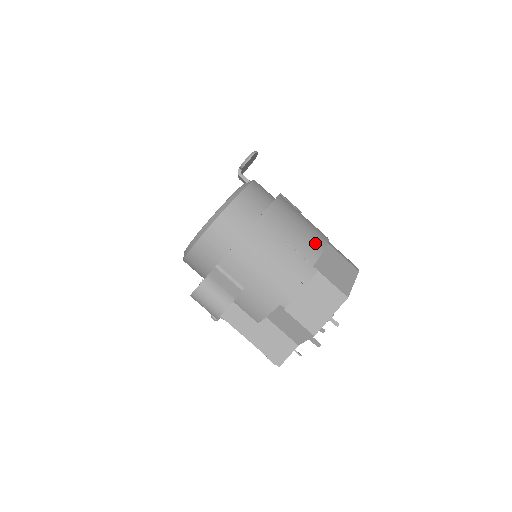
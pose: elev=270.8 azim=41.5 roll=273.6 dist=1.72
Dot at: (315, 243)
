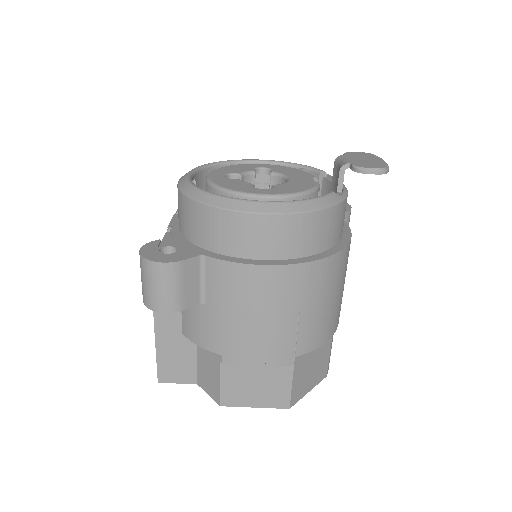
Dot at: (324, 332)
